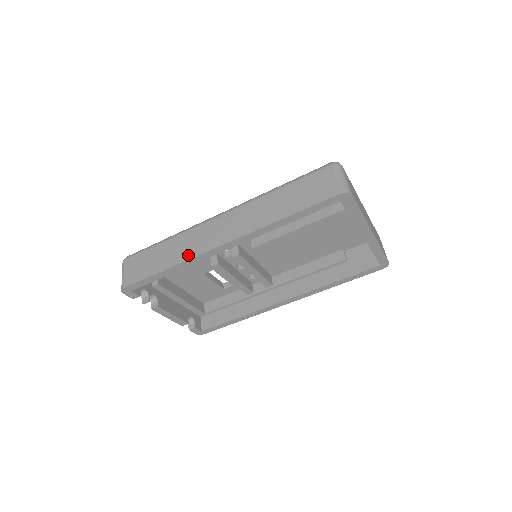
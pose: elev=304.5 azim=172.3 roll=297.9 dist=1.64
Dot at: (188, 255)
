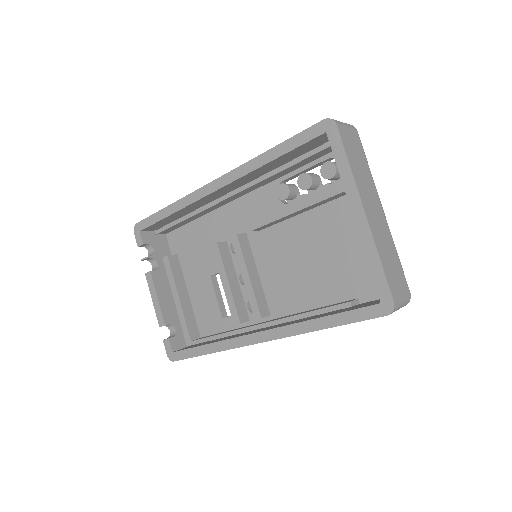
Dot at: occluded
